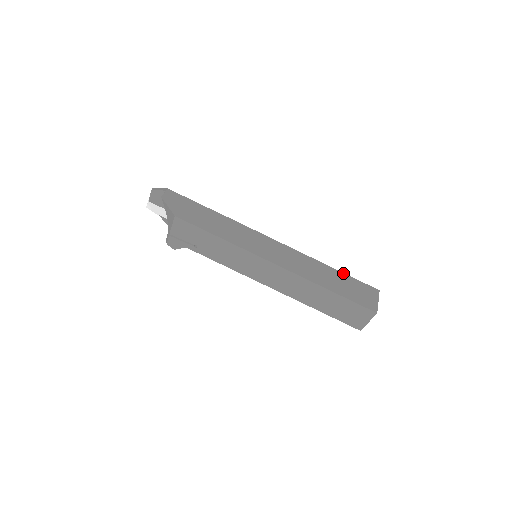
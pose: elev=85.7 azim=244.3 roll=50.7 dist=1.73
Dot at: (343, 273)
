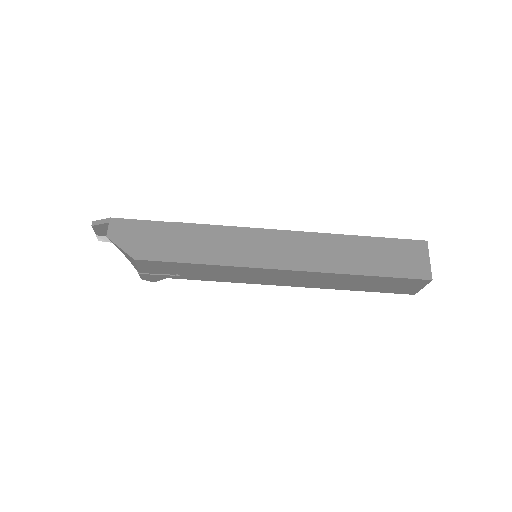
Dot at: (374, 237)
